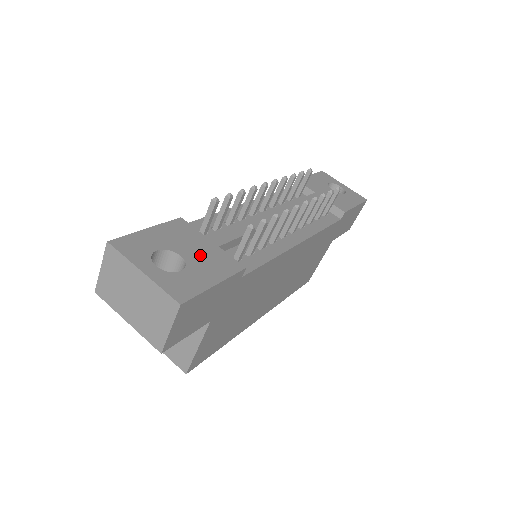
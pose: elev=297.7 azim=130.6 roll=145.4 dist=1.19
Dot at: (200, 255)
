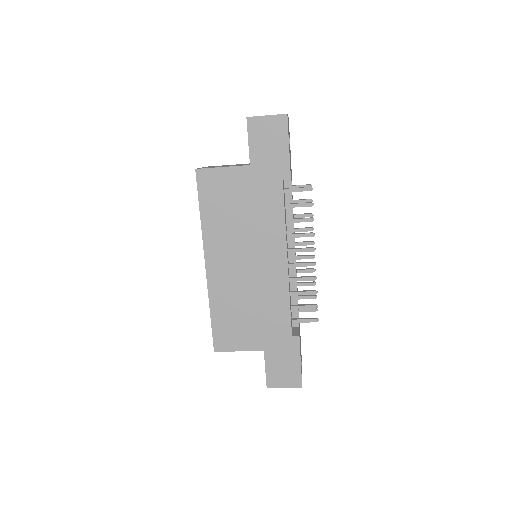
Dot at: occluded
